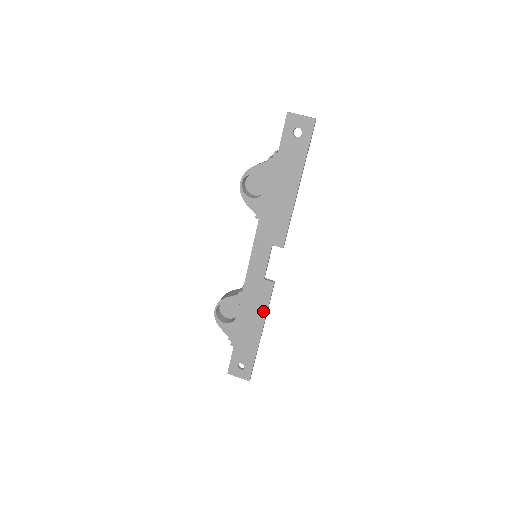
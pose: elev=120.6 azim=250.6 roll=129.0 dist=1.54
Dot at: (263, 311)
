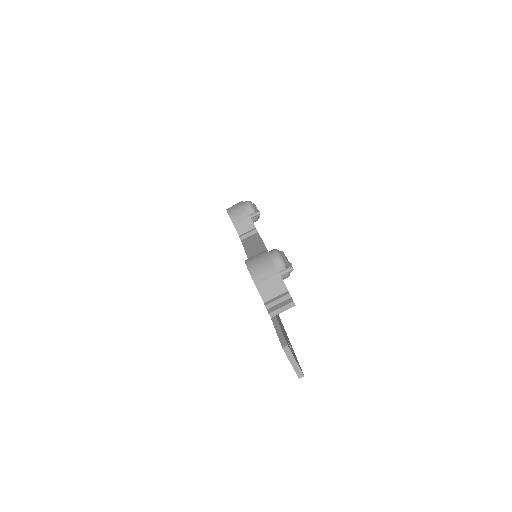
Dot at: occluded
